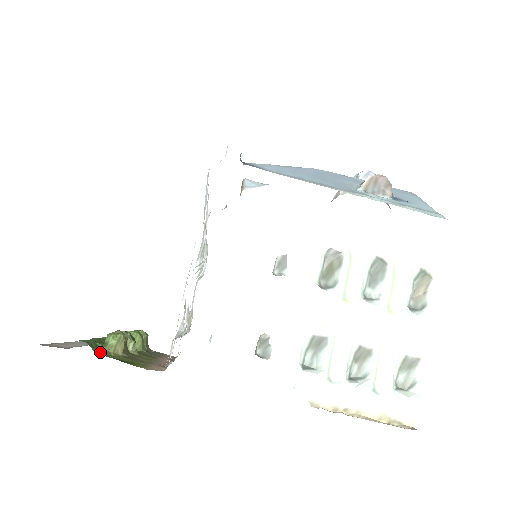
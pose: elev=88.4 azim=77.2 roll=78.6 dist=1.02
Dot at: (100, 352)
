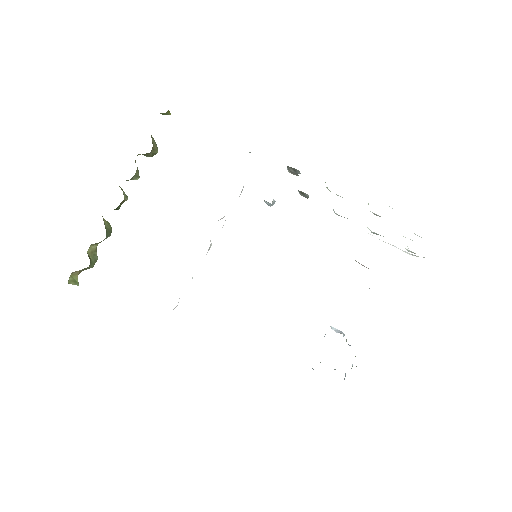
Dot at: occluded
